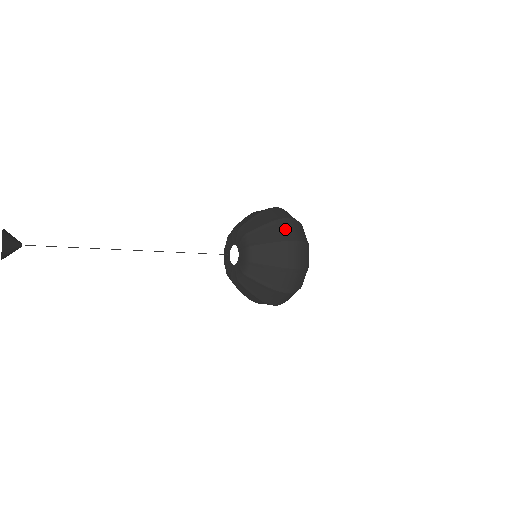
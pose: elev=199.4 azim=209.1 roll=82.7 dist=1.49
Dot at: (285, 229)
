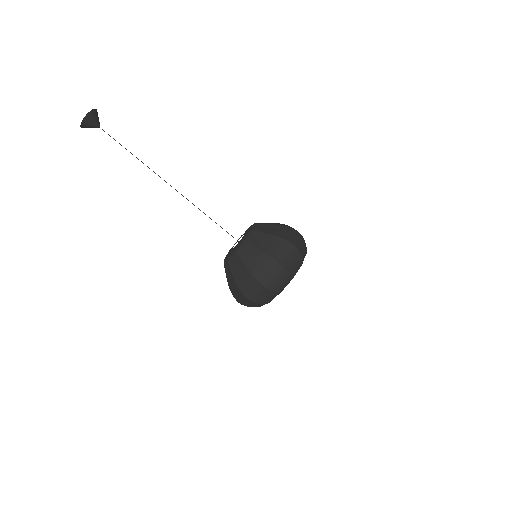
Dot at: (264, 268)
